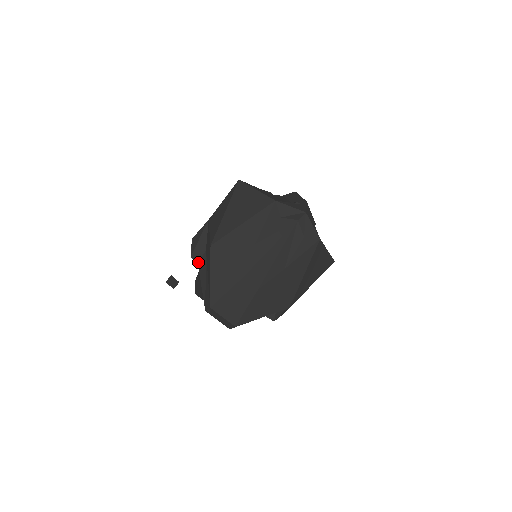
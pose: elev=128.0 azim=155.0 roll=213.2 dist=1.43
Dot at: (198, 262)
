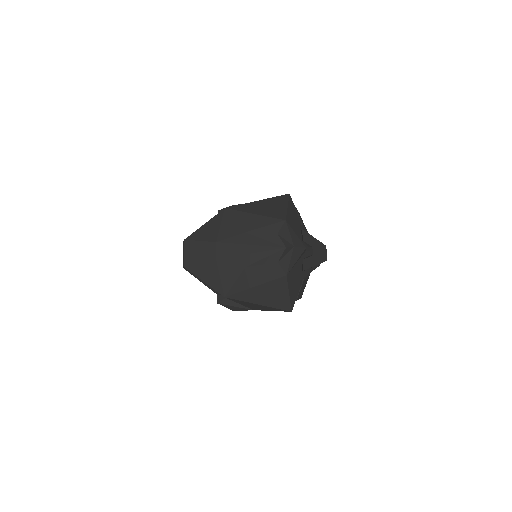
Dot at: occluded
